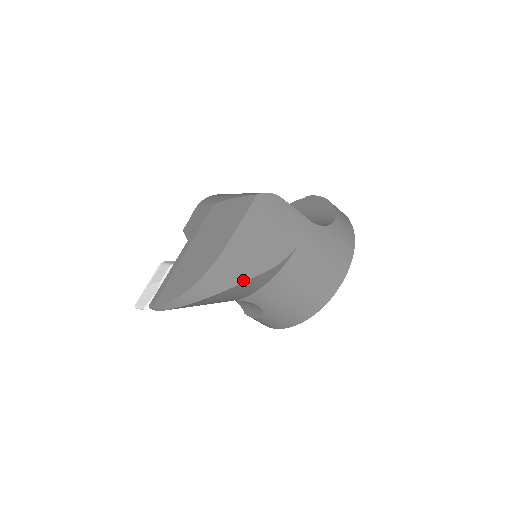
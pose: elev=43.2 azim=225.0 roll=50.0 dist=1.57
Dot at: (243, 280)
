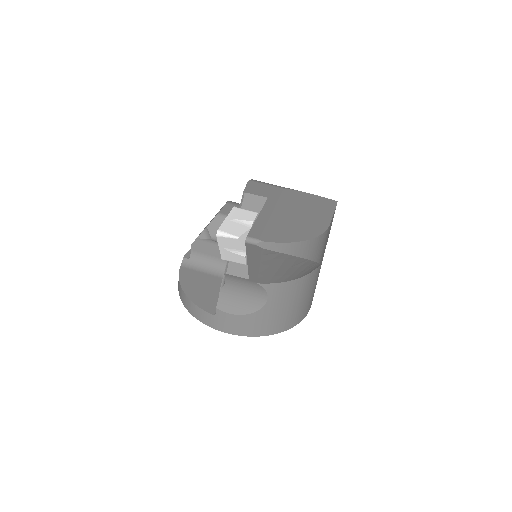
Dot at: (318, 261)
